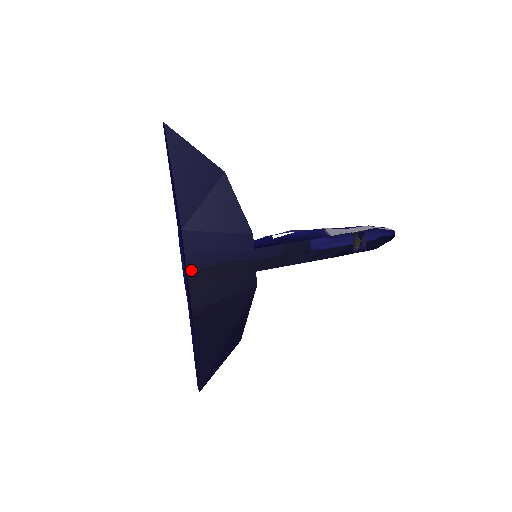
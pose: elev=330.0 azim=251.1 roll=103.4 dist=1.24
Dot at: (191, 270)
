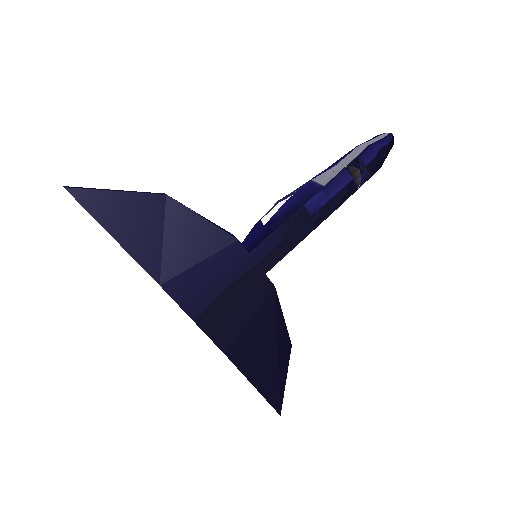
Dot at: (197, 317)
